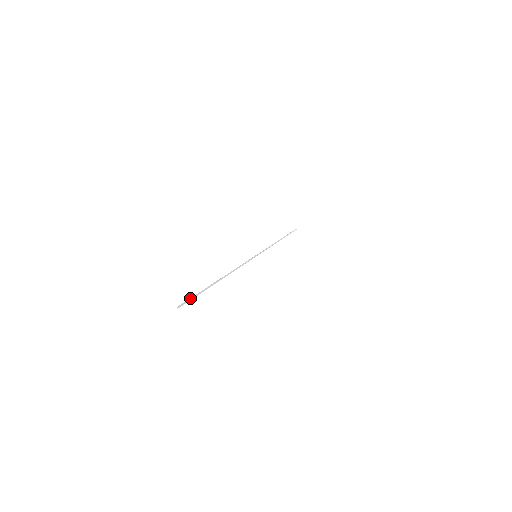
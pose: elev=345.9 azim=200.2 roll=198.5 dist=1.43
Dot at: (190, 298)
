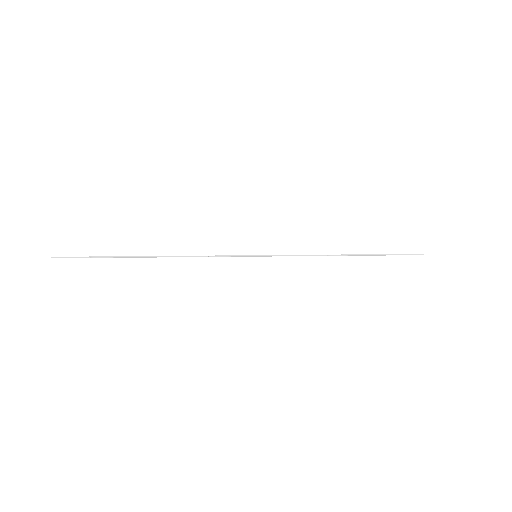
Dot at: (80, 257)
